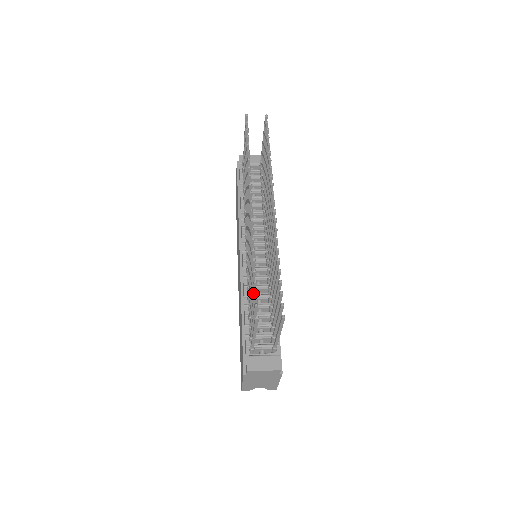
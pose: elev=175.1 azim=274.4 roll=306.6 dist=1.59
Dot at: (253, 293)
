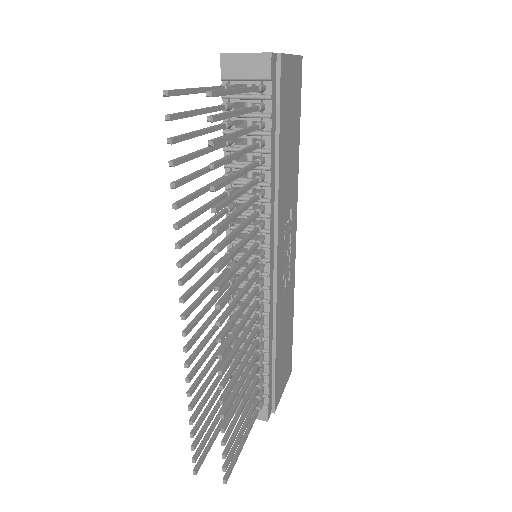
Dot at: (203, 416)
